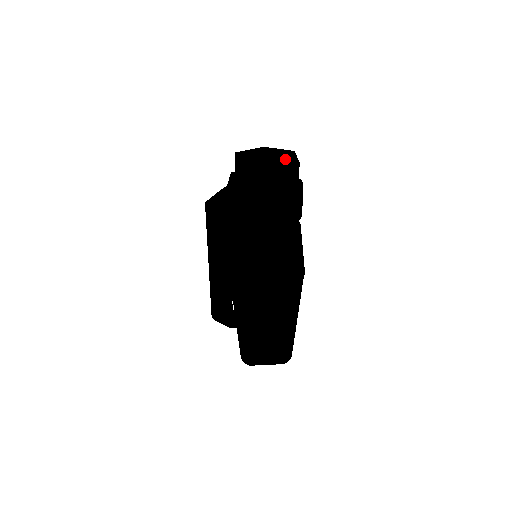
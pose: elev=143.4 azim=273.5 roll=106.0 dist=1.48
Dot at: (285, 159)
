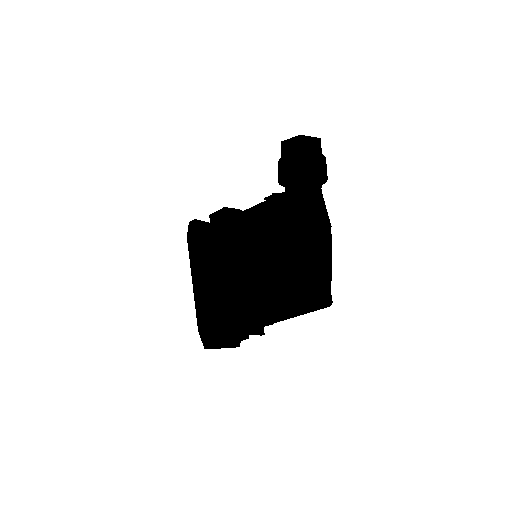
Dot at: occluded
